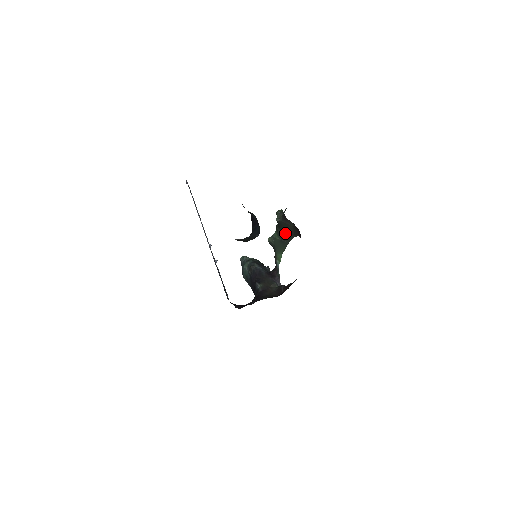
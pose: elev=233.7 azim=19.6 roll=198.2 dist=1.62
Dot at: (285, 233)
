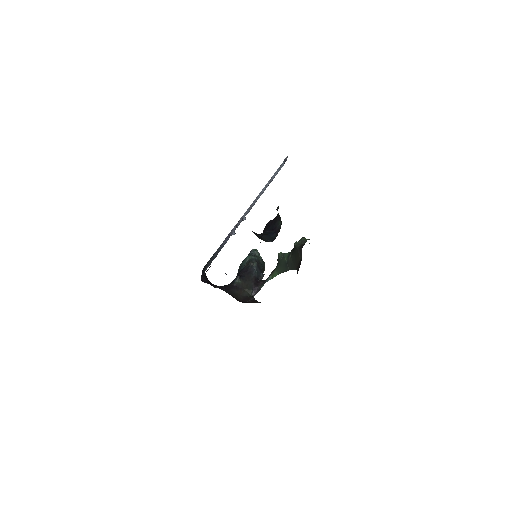
Dot at: (293, 260)
